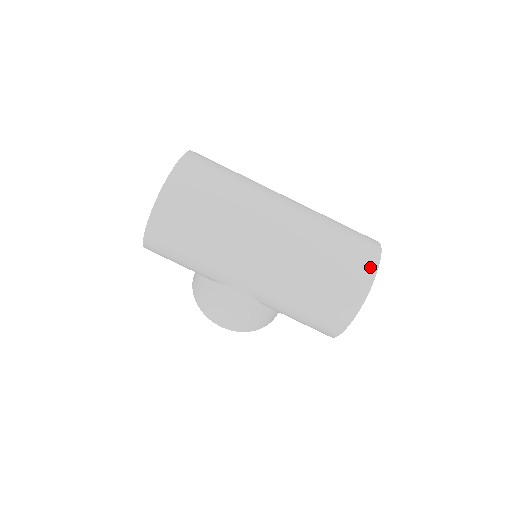
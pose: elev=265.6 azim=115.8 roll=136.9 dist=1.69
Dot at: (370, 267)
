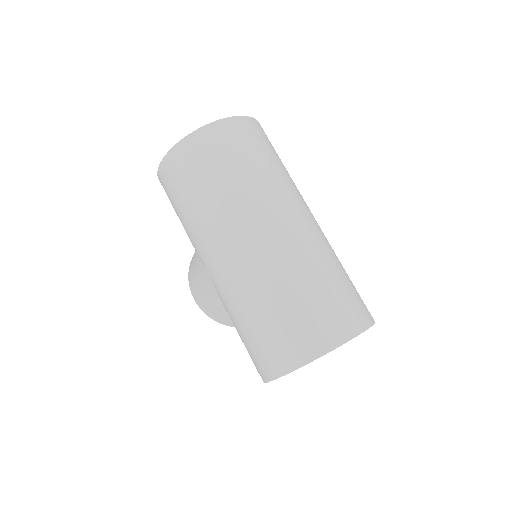
Dot at: (329, 340)
